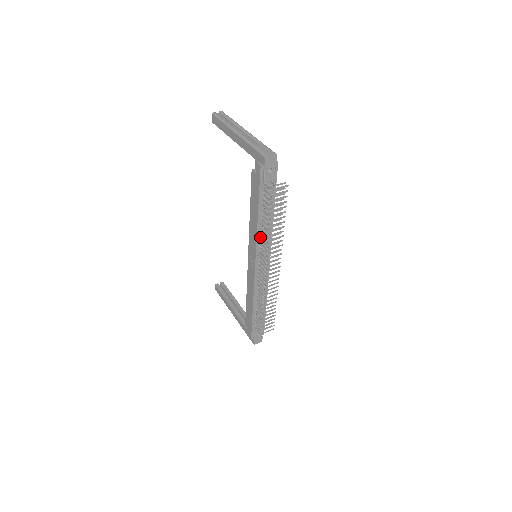
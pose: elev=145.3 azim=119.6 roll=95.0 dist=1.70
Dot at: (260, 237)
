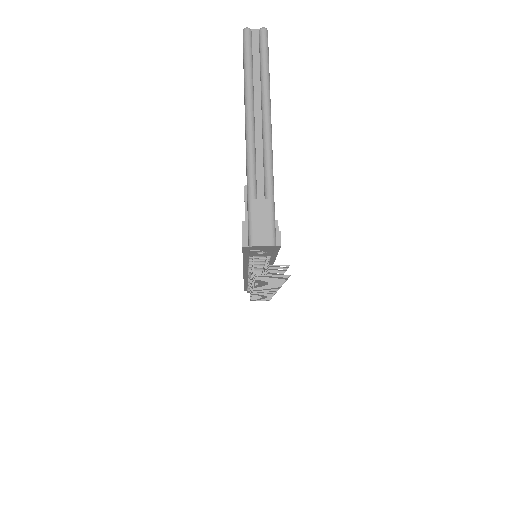
Dot at: (249, 270)
